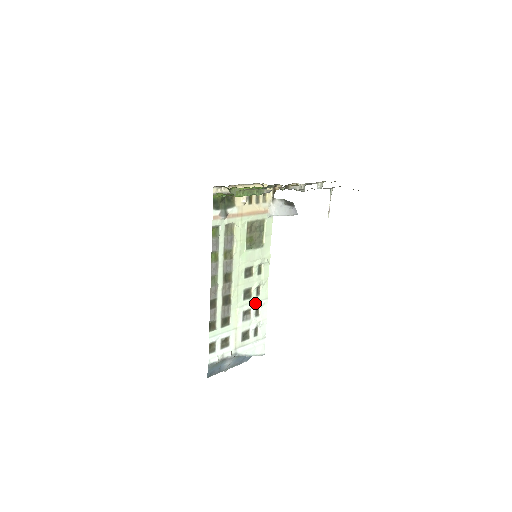
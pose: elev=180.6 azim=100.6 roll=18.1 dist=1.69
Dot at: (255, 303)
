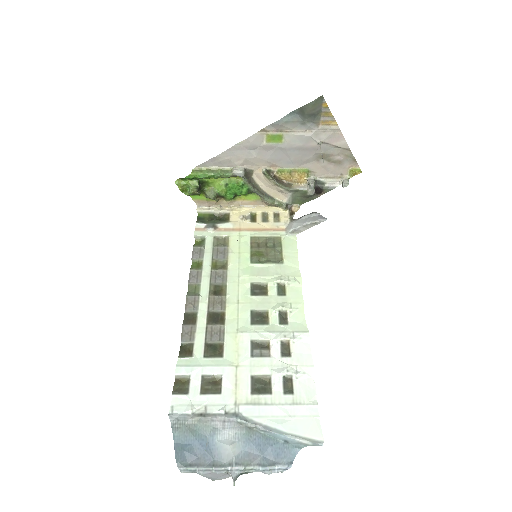
Dot at: (278, 334)
